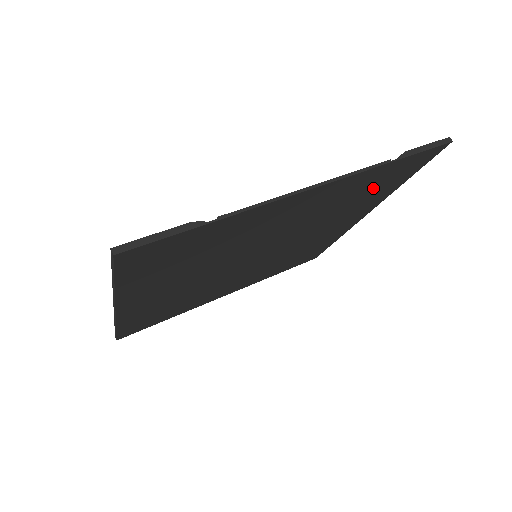
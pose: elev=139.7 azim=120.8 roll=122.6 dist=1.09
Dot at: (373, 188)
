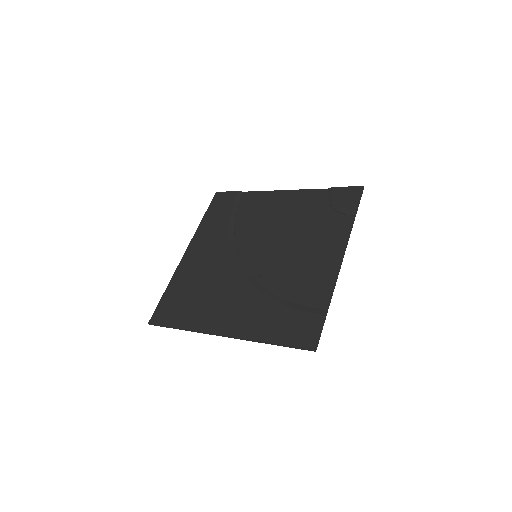
Dot at: (325, 213)
